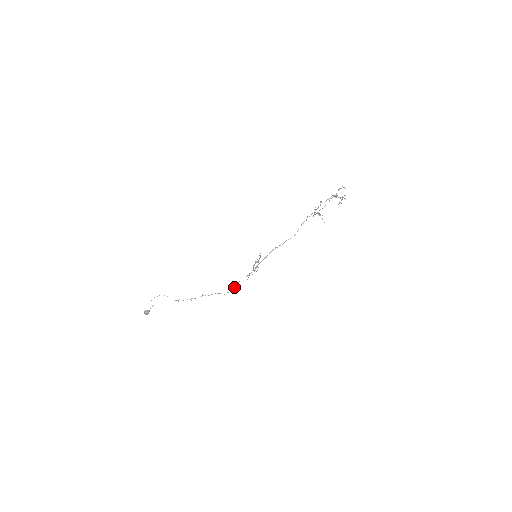
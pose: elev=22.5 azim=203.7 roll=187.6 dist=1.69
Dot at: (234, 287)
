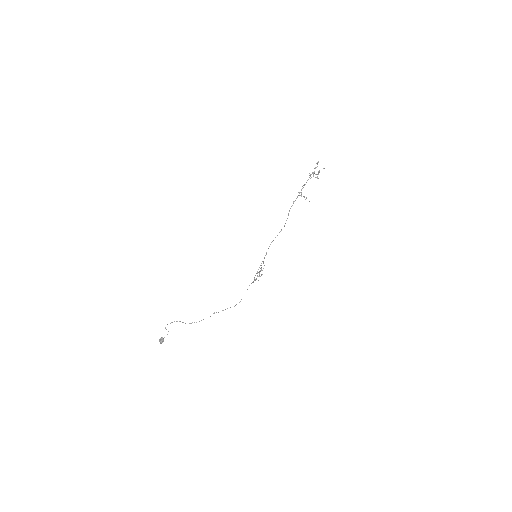
Dot at: occluded
